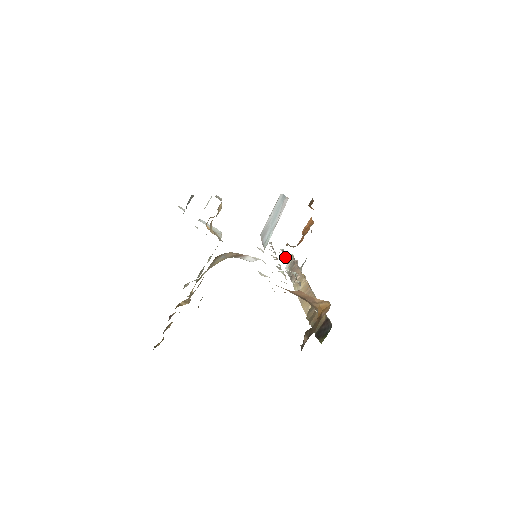
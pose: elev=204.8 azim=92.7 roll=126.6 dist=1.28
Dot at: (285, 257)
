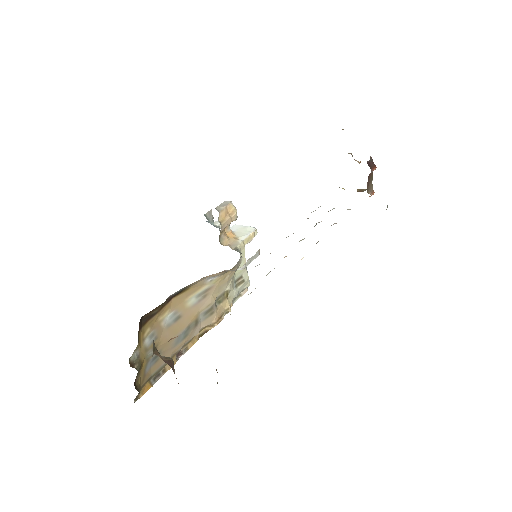
Dot at: occluded
